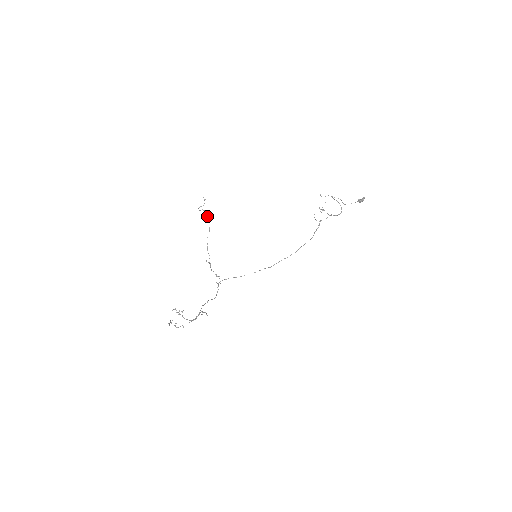
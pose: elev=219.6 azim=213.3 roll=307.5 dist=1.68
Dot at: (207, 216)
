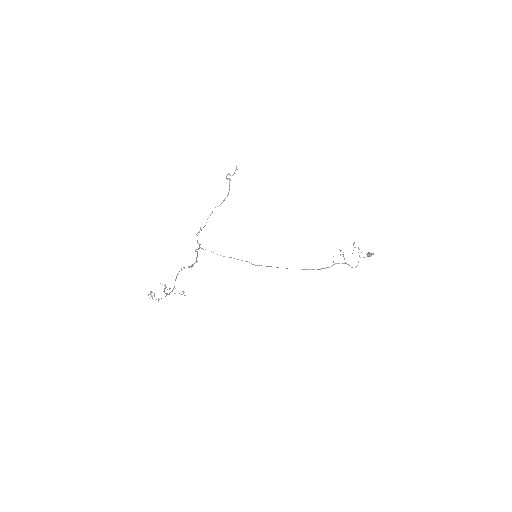
Dot at: occluded
